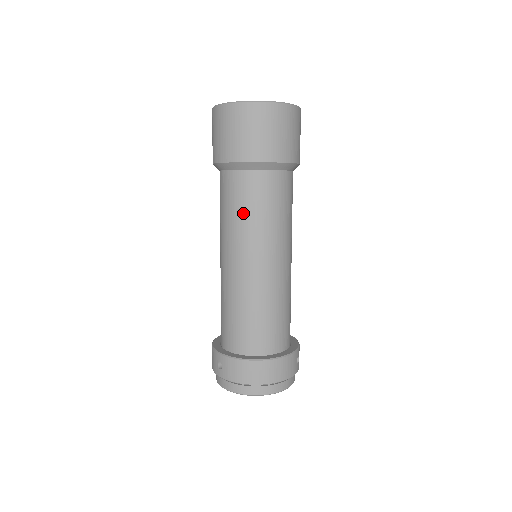
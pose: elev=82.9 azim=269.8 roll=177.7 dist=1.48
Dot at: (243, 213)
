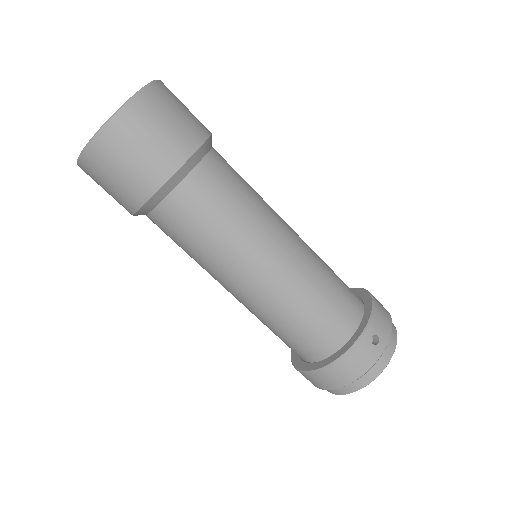
Dot at: (187, 250)
